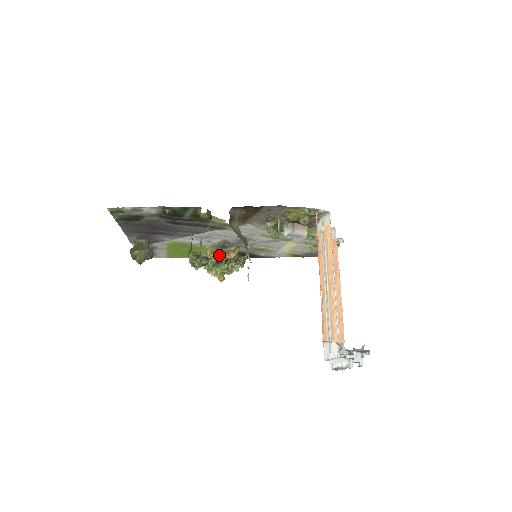
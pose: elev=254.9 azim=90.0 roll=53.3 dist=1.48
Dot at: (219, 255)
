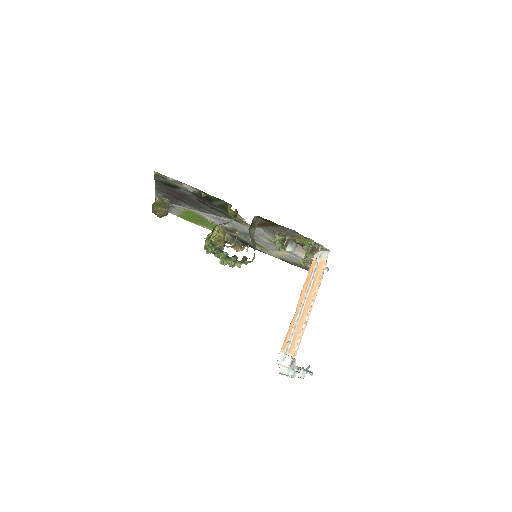
Dot at: occluded
